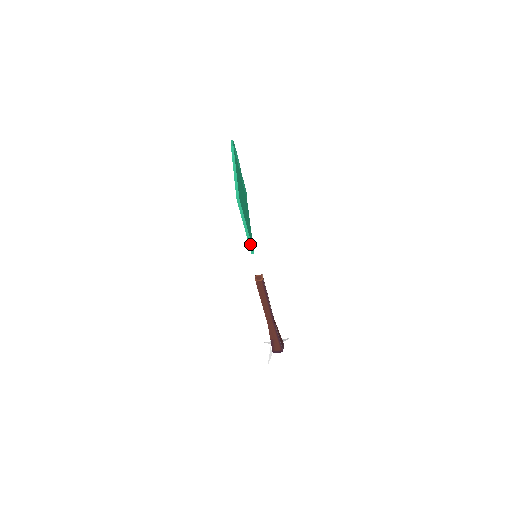
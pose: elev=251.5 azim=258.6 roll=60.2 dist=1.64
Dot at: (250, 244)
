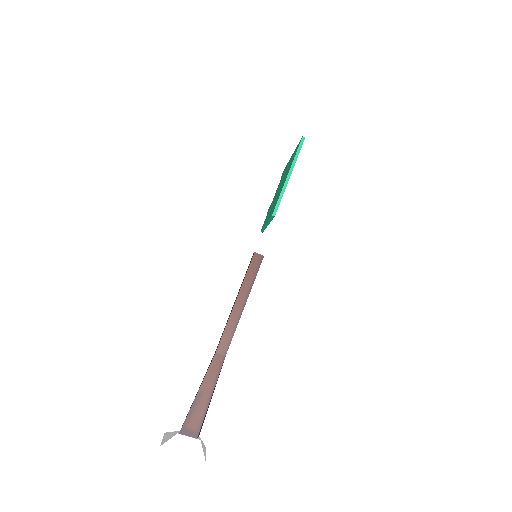
Dot at: (279, 200)
